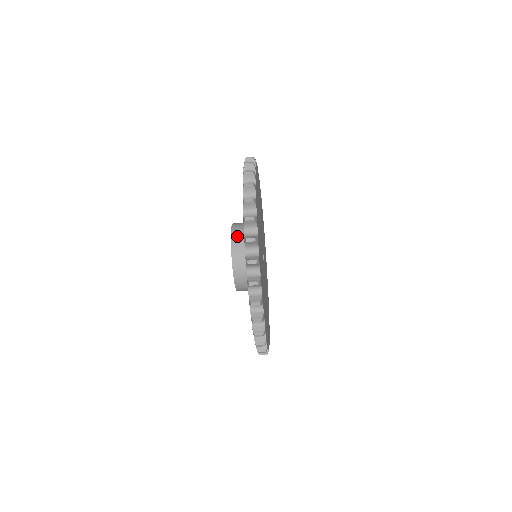
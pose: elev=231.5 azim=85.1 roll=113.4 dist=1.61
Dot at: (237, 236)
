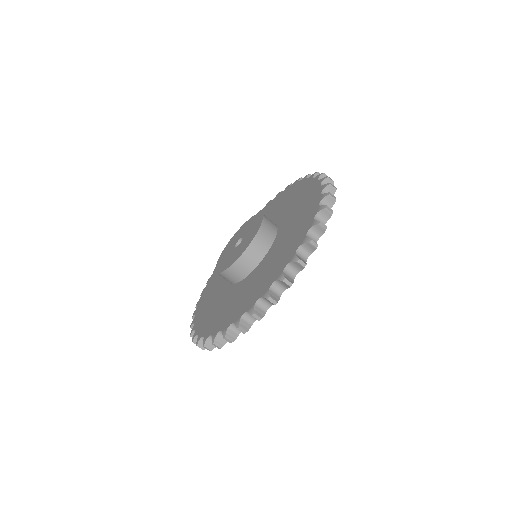
Dot at: occluded
